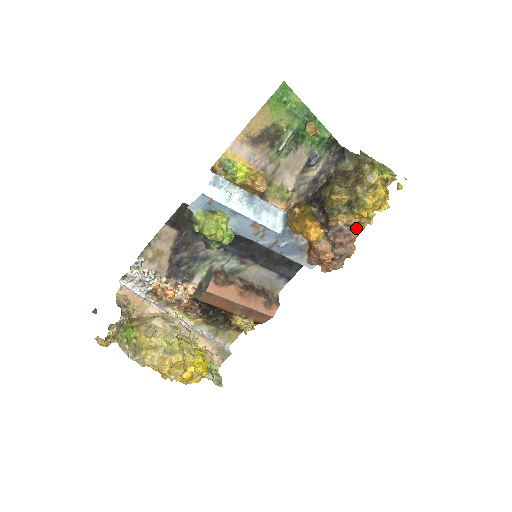
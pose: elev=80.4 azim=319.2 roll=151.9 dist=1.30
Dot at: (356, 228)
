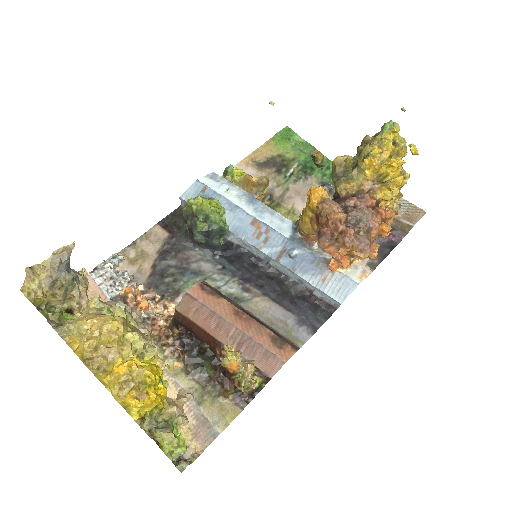
Dot at: (373, 197)
